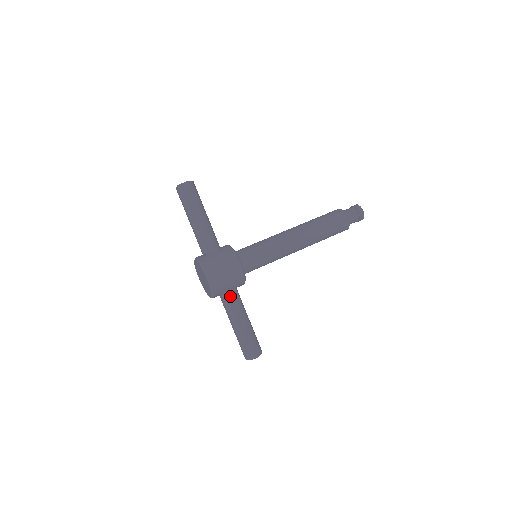
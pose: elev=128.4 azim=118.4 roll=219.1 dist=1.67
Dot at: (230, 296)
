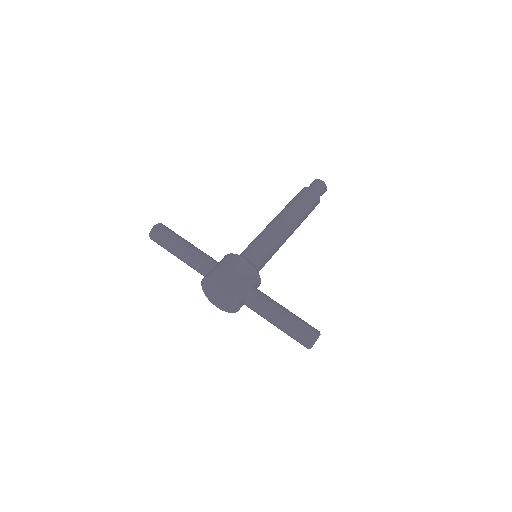
Dot at: (254, 295)
